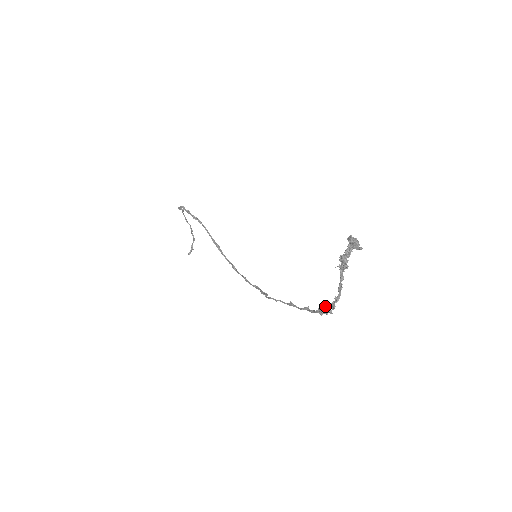
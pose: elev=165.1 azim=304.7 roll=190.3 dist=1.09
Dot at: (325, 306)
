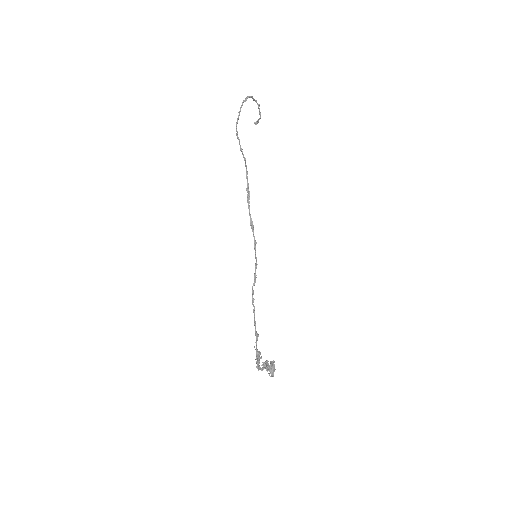
Dot at: (257, 361)
